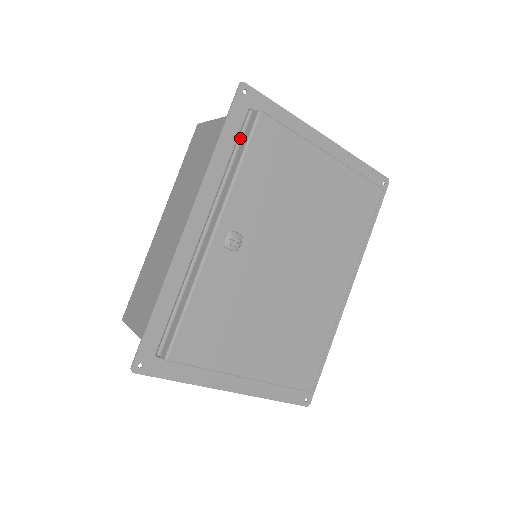
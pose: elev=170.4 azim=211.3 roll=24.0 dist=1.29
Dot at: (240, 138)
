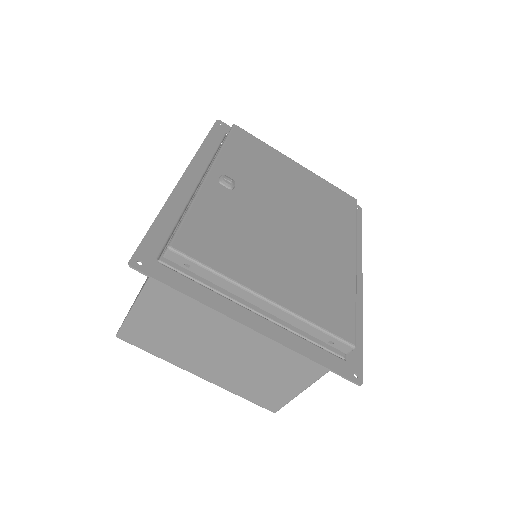
Dot at: occluded
